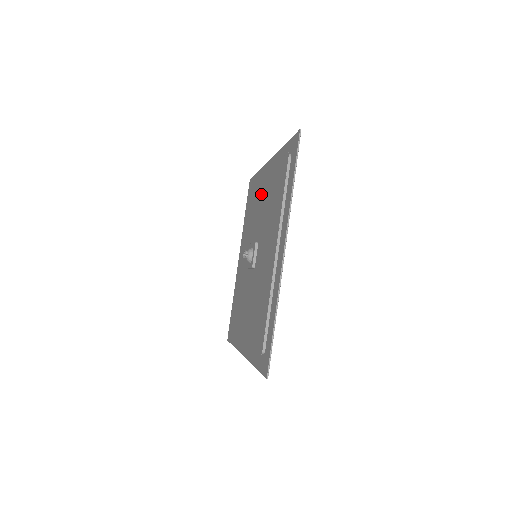
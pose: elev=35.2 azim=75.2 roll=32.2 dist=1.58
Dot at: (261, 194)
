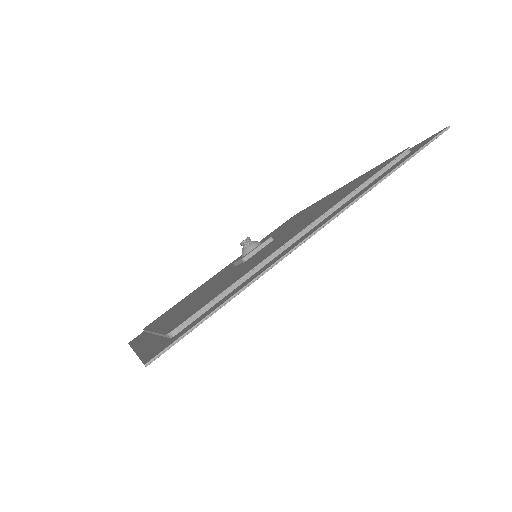
Dot at: (227, 267)
